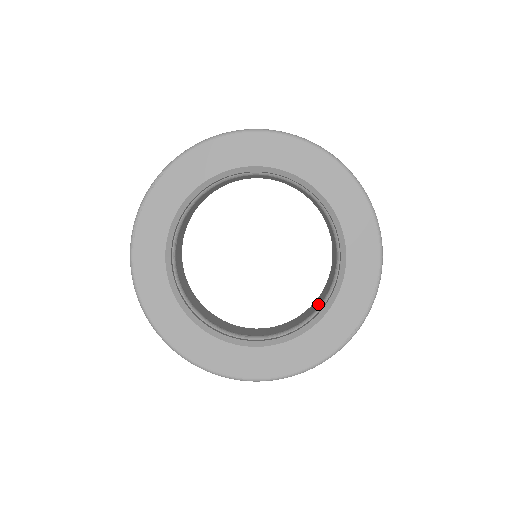
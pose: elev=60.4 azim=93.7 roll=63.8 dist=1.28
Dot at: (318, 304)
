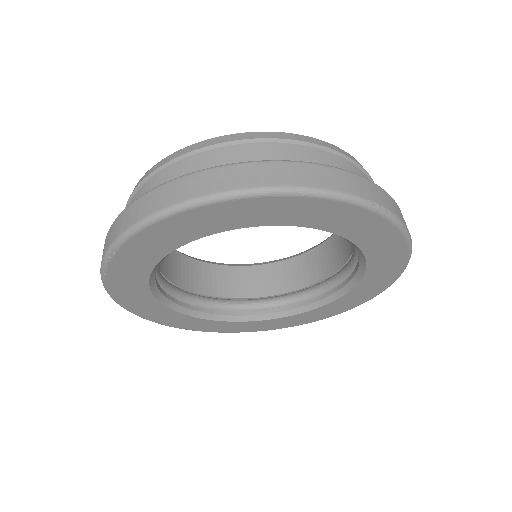
Dot at: (329, 264)
